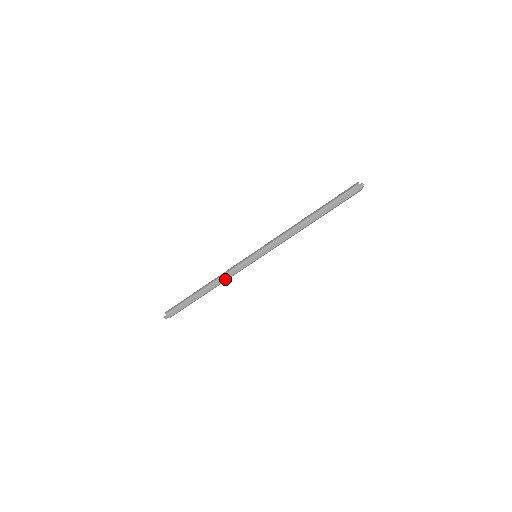
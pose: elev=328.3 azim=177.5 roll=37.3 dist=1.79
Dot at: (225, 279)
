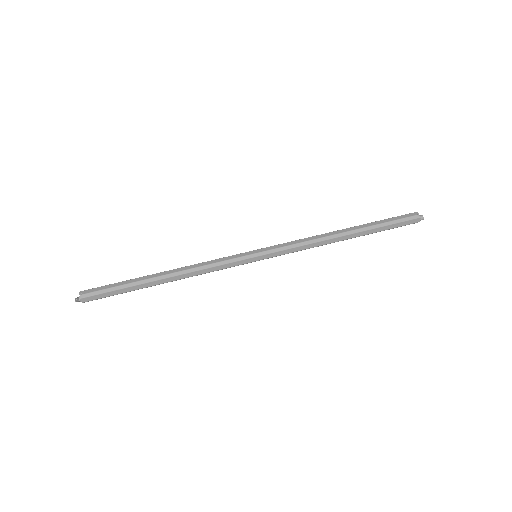
Dot at: (199, 273)
